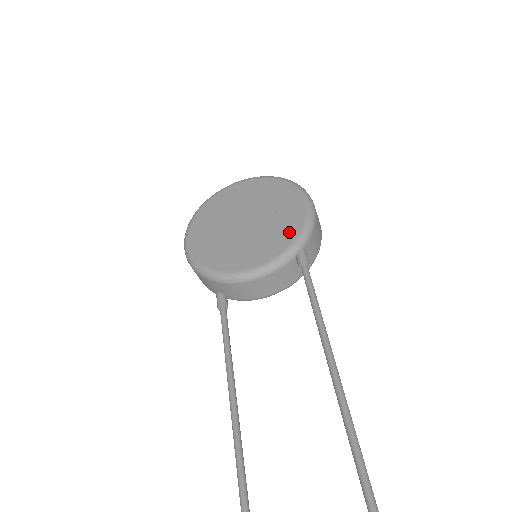
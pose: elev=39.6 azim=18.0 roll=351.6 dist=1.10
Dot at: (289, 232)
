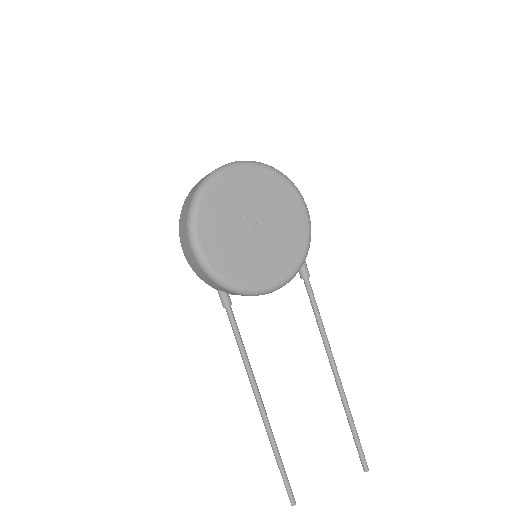
Dot at: (298, 247)
